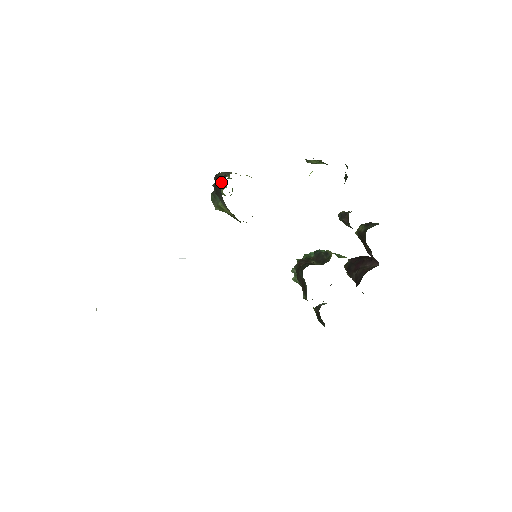
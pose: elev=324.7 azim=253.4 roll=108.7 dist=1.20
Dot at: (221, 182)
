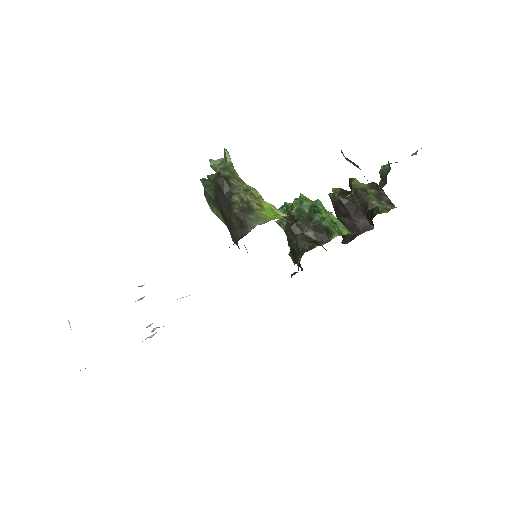
Dot at: (237, 226)
